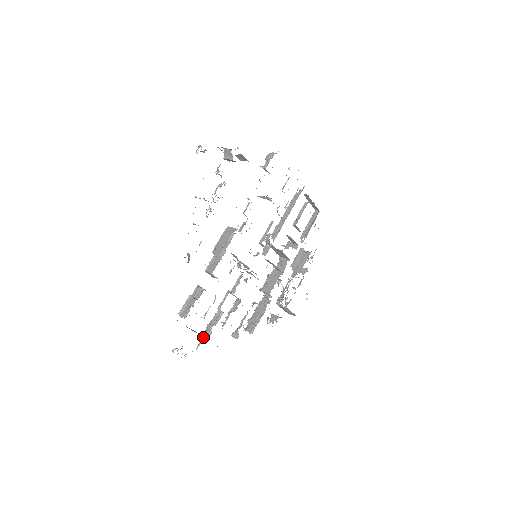
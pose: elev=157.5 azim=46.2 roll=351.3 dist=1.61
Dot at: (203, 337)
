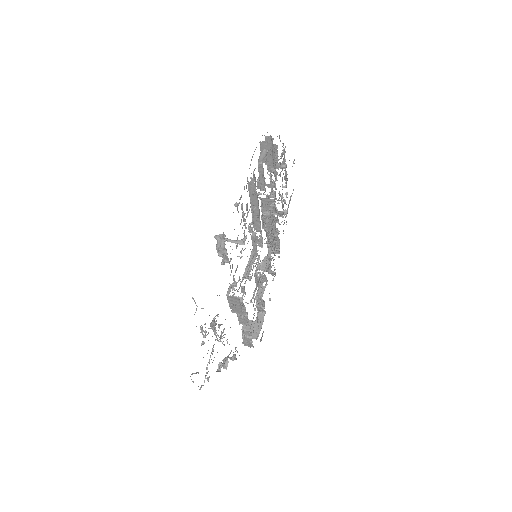
Dot at: occluded
